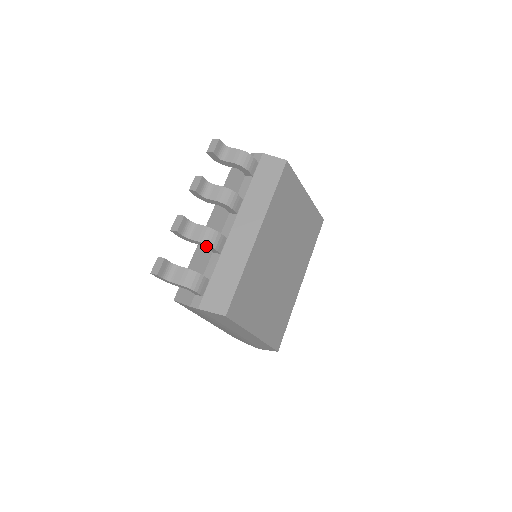
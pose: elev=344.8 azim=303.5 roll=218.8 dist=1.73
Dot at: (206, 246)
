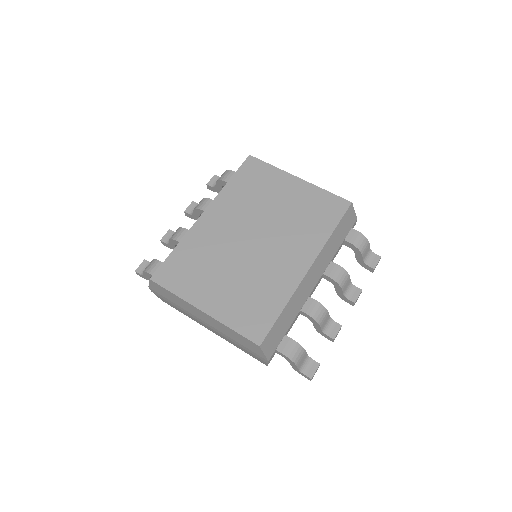
Dot at: (174, 242)
